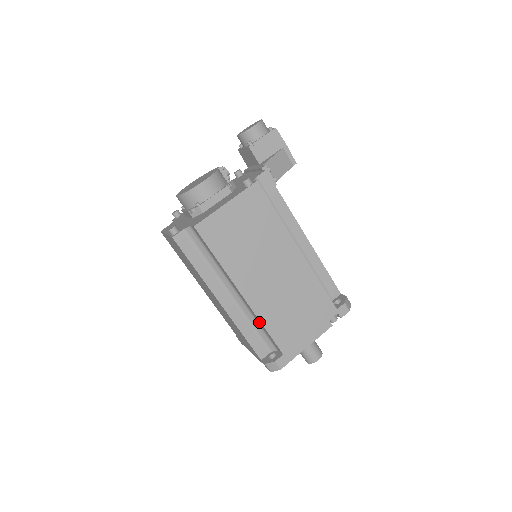
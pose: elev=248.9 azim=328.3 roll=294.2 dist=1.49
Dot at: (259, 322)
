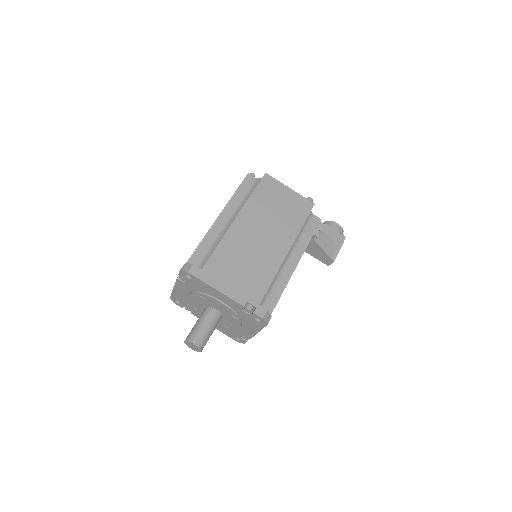
Dot at: occluded
